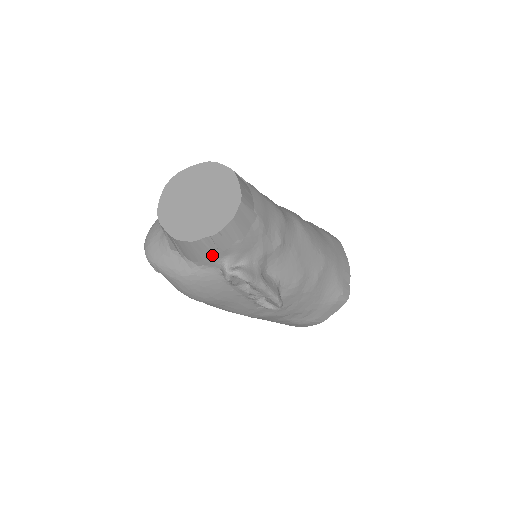
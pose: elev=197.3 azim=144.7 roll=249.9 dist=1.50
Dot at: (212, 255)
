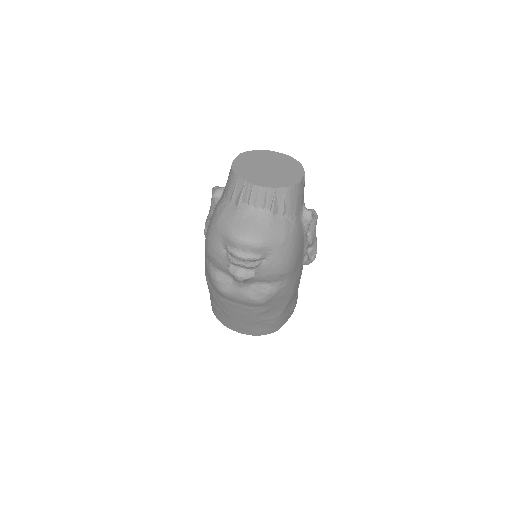
Dot at: (301, 199)
